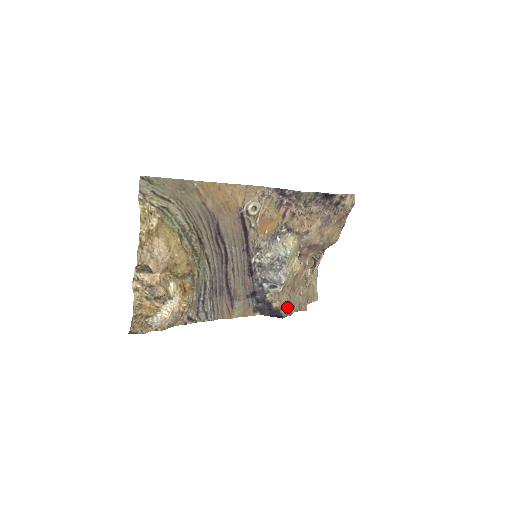
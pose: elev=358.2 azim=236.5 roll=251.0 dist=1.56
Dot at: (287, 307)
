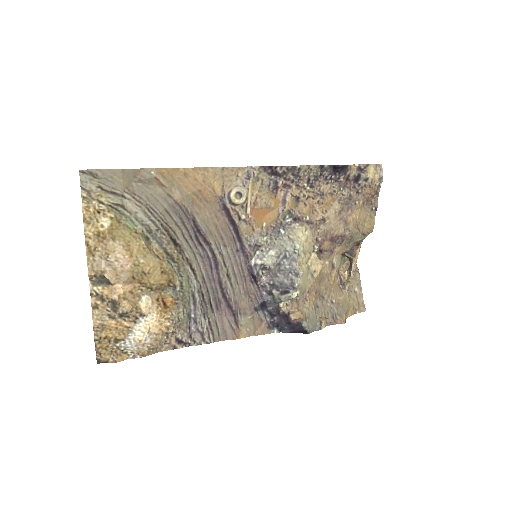
Dot at: (313, 319)
